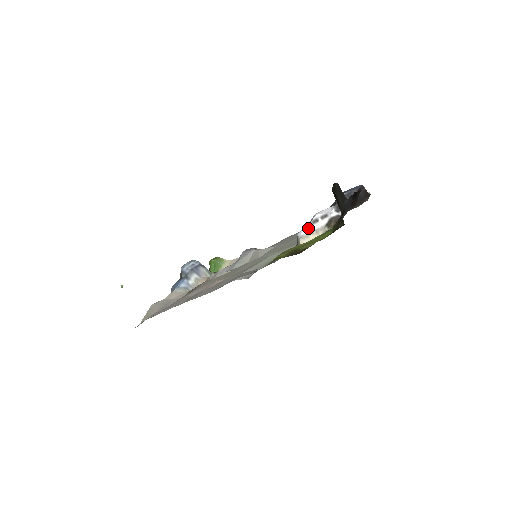
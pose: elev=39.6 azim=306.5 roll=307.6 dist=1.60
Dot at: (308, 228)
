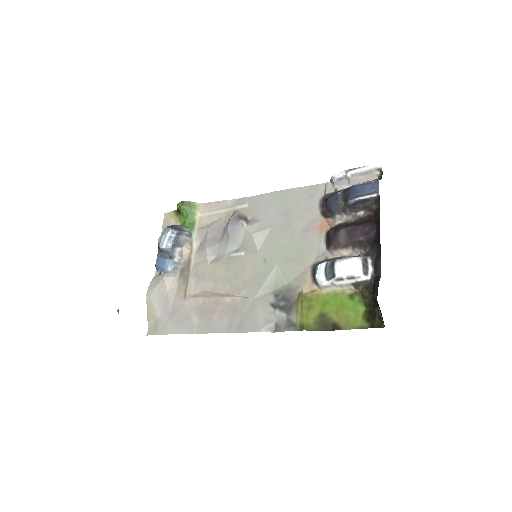
Dot at: (331, 282)
